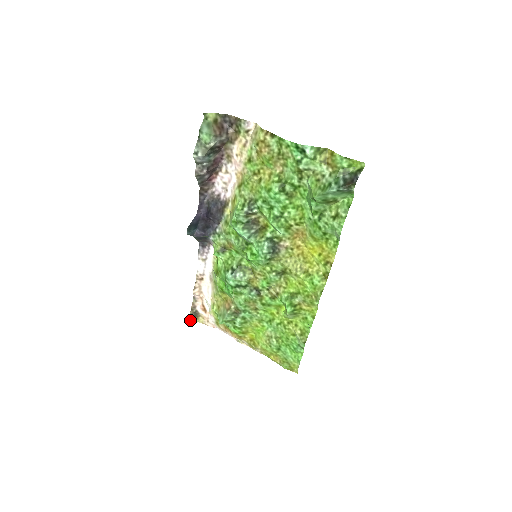
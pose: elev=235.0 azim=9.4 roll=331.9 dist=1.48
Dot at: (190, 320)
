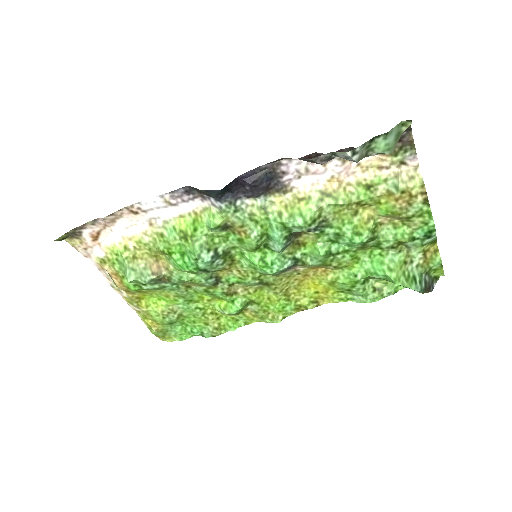
Dot at: (60, 239)
